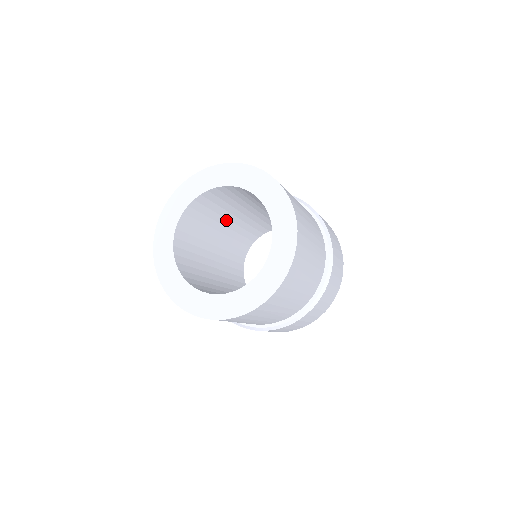
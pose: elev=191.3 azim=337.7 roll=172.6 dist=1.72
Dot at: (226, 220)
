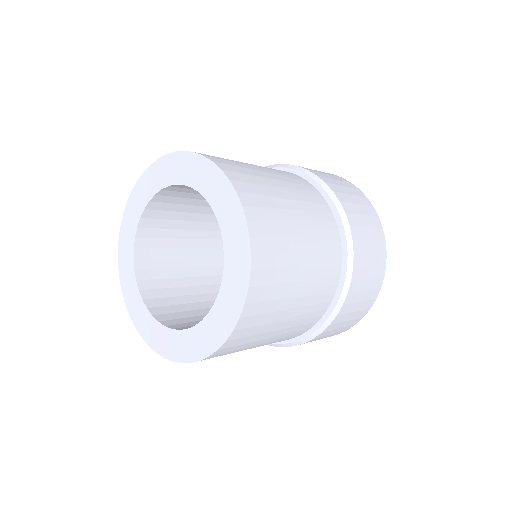
Dot at: (215, 216)
